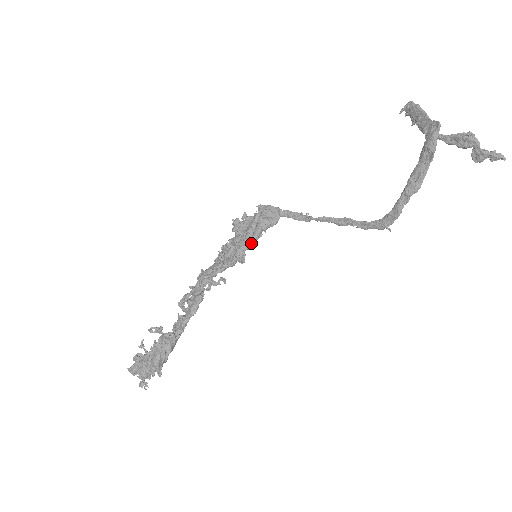
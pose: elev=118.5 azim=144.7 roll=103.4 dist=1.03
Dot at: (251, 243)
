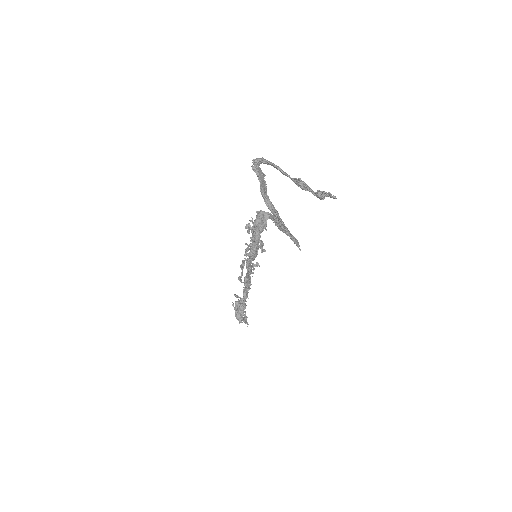
Dot at: (256, 244)
